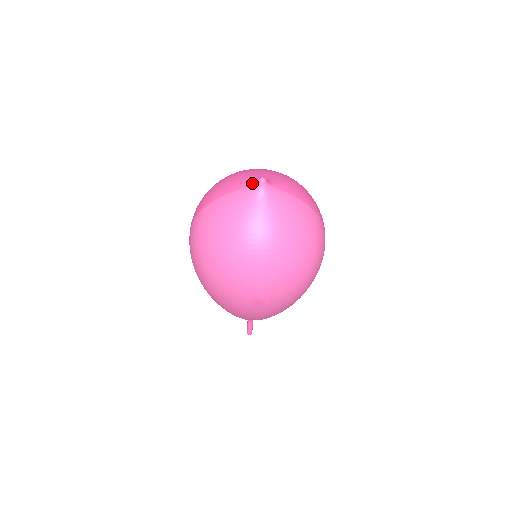
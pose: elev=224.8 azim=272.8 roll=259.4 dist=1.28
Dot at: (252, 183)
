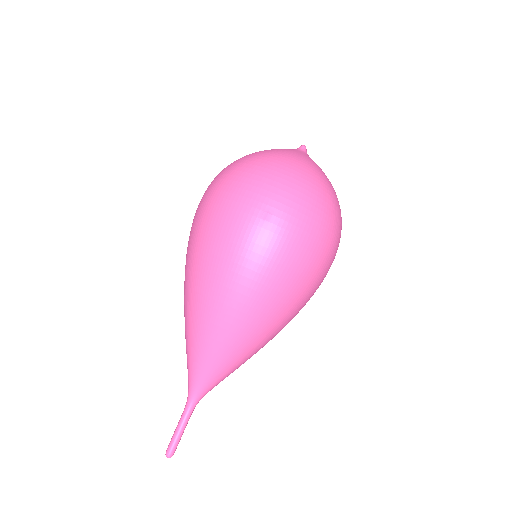
Dot at: occluded
